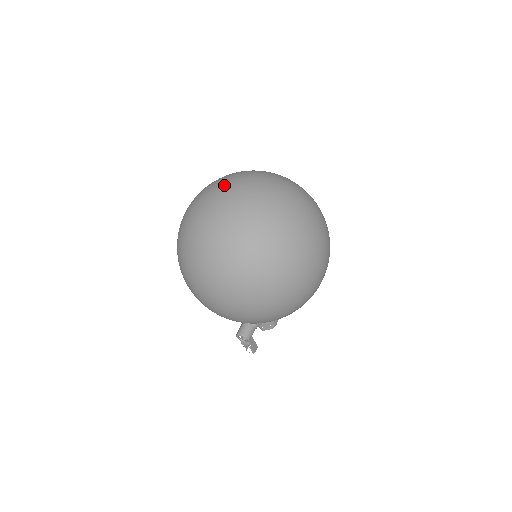
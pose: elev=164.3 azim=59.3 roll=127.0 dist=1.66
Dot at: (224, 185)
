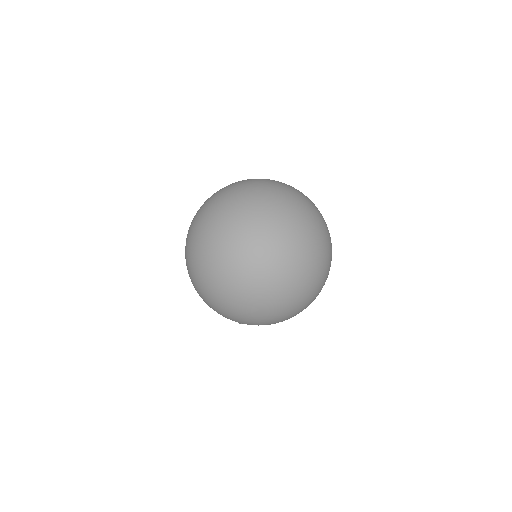
Dot at: (270, 228)
